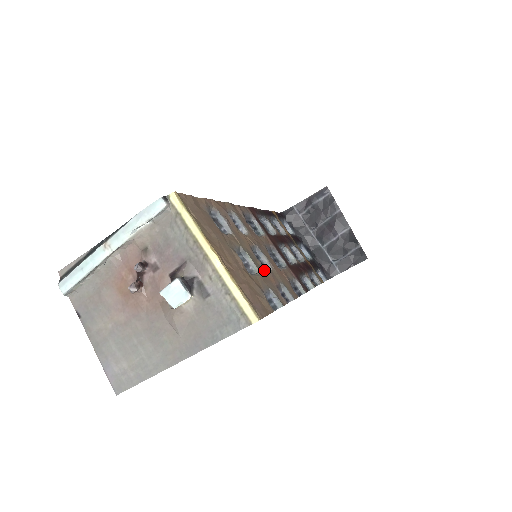
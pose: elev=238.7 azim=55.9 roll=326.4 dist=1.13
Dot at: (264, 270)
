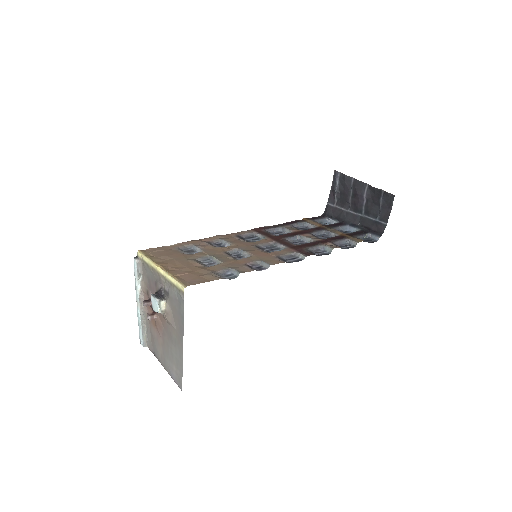
Dot at: (235, 260)
